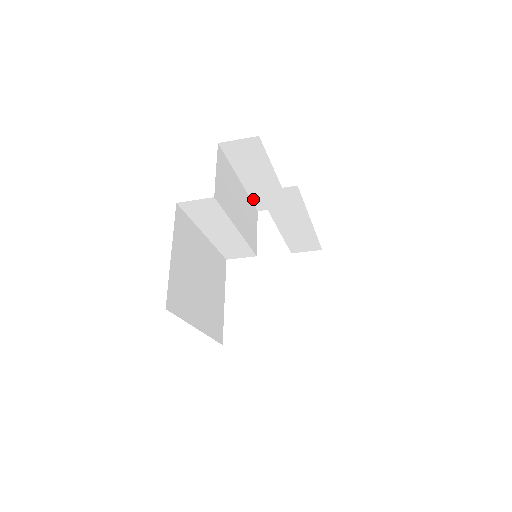
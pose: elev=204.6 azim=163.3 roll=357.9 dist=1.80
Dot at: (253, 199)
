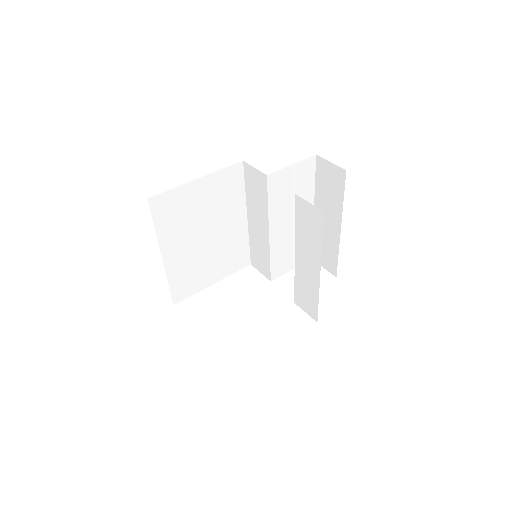
Dot at: occluded
